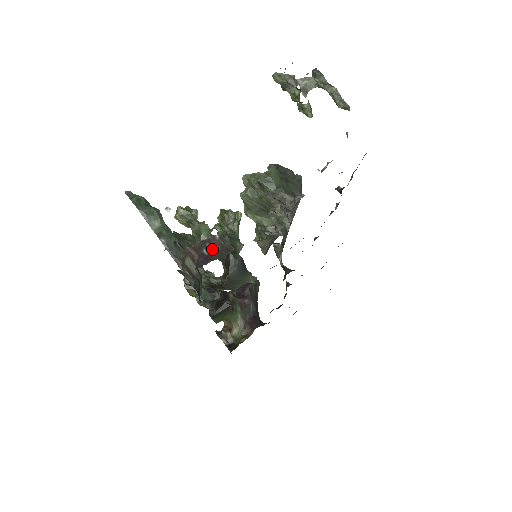
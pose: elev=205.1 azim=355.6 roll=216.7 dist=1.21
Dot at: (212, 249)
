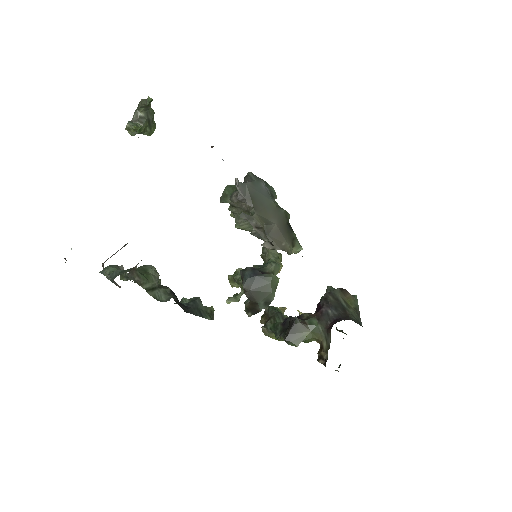
Dot at: occluded
